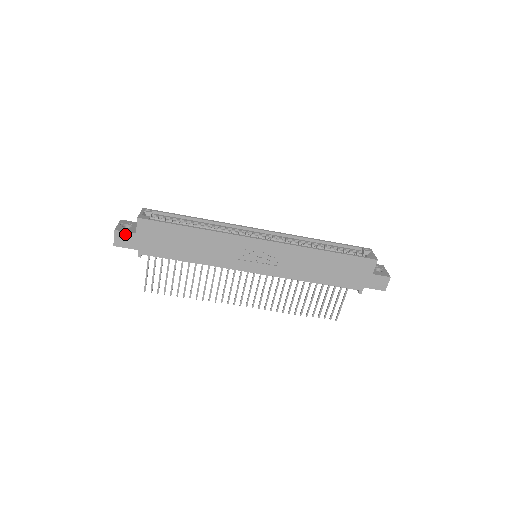
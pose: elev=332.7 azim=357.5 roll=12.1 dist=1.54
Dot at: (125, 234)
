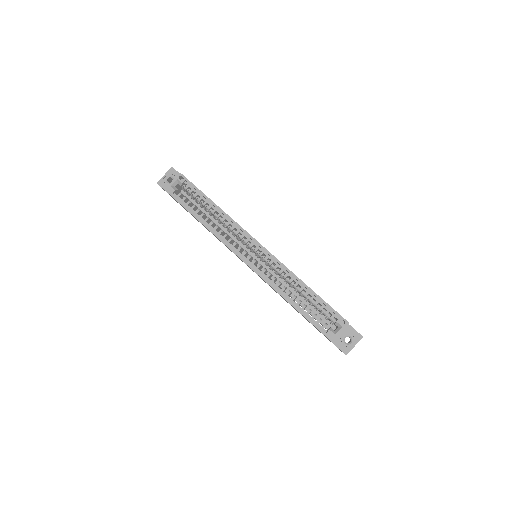
Dot at: occluded
